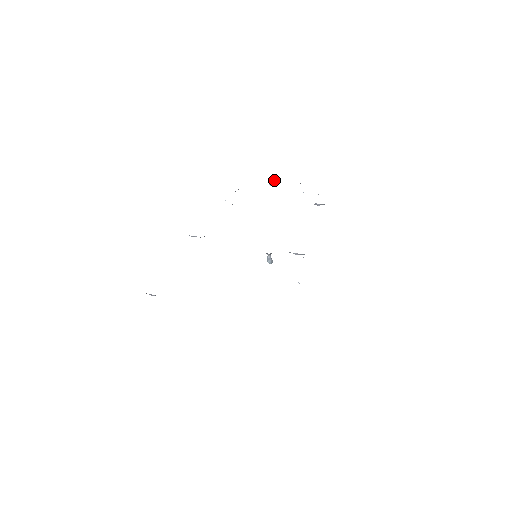
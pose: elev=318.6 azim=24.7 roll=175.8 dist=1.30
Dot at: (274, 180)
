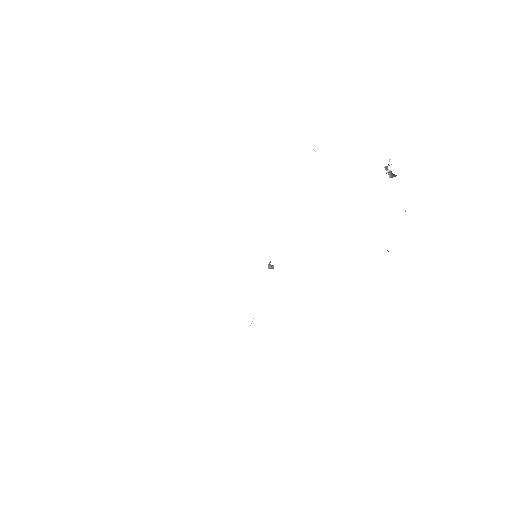
Dot at: occluded
